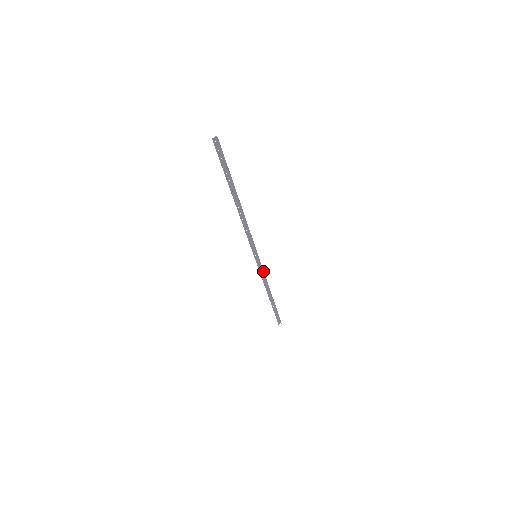
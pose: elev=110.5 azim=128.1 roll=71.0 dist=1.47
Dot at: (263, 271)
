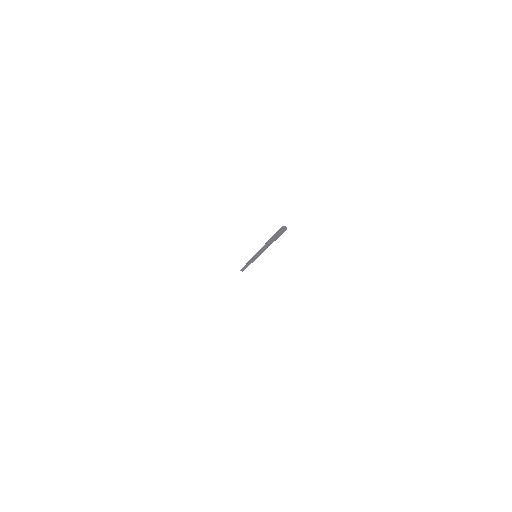
Dot at: (254, 260)
